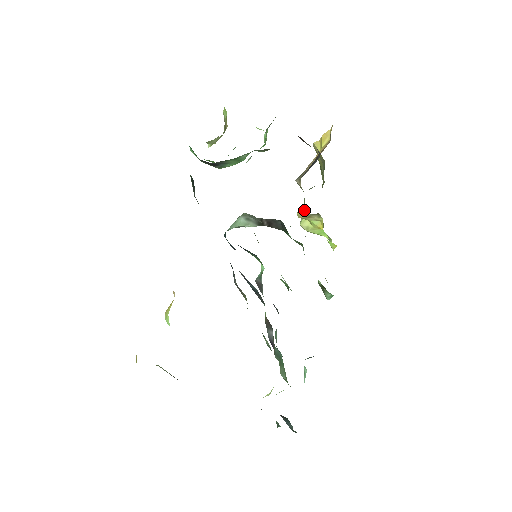
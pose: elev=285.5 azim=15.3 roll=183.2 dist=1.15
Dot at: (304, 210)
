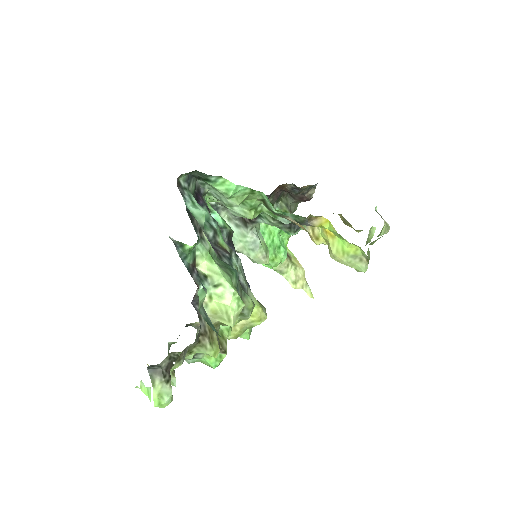
Dot at: occluded
